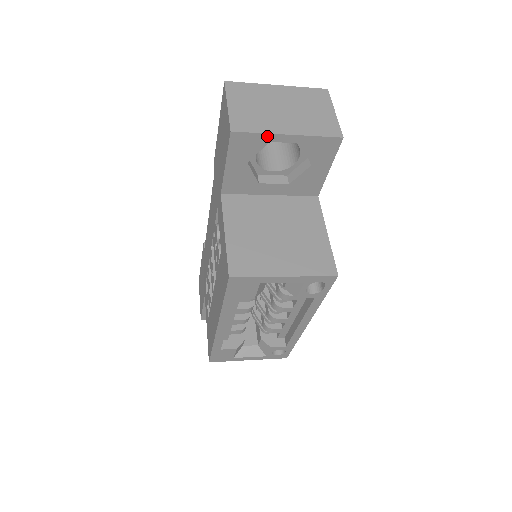
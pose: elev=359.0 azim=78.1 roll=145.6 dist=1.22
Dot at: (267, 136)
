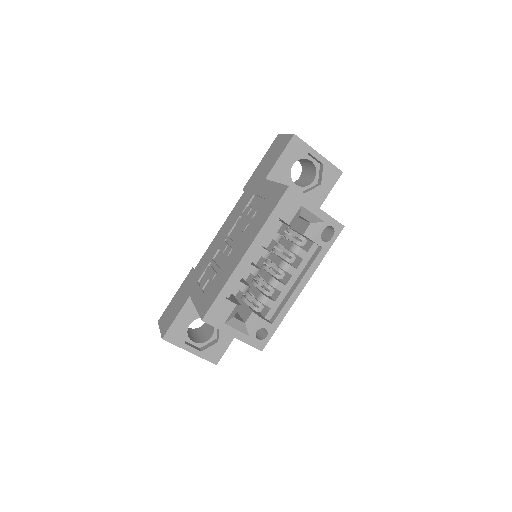
Dot at: (309, 148)
